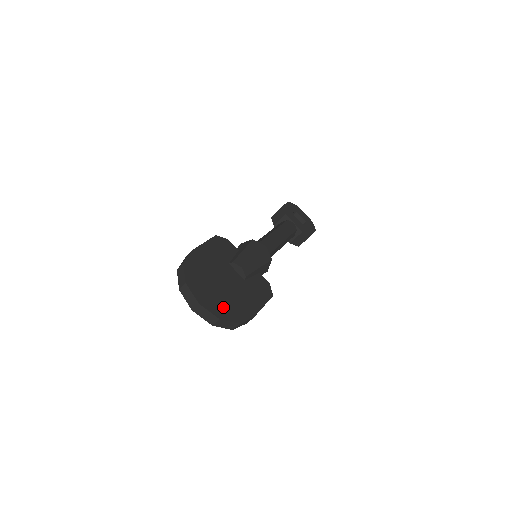
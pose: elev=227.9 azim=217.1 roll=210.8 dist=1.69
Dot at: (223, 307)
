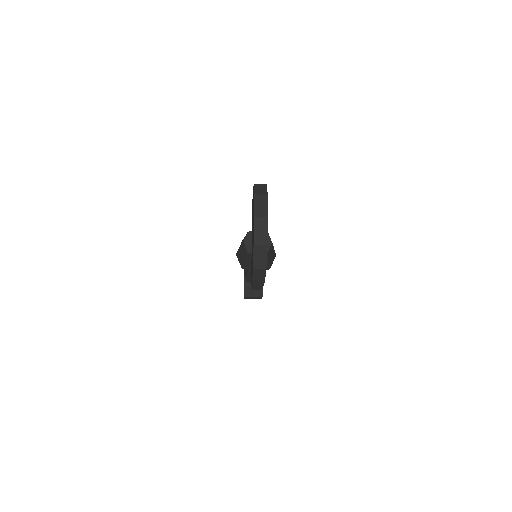
Dot at: occluded
